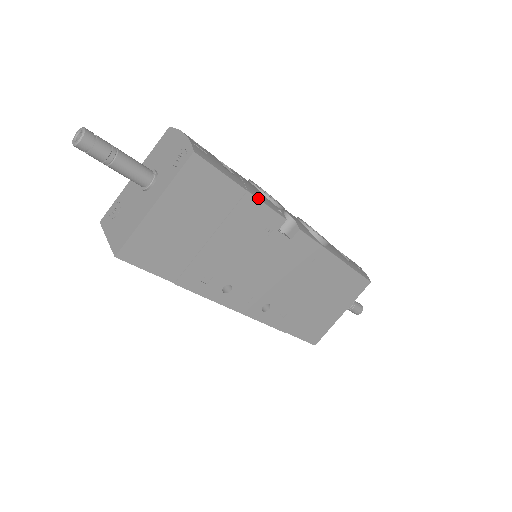
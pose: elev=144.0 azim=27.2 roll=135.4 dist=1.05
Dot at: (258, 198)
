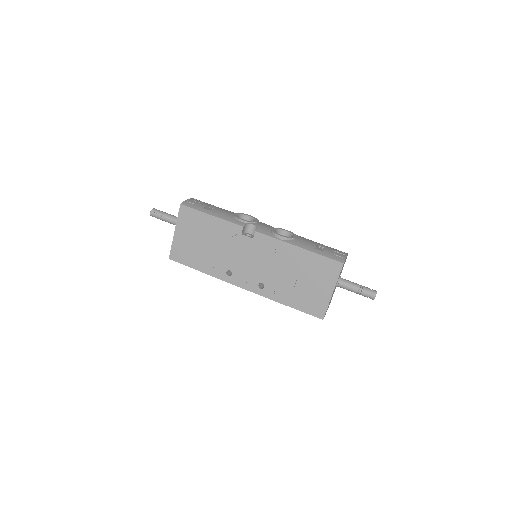
Dot at: (221, 218)
